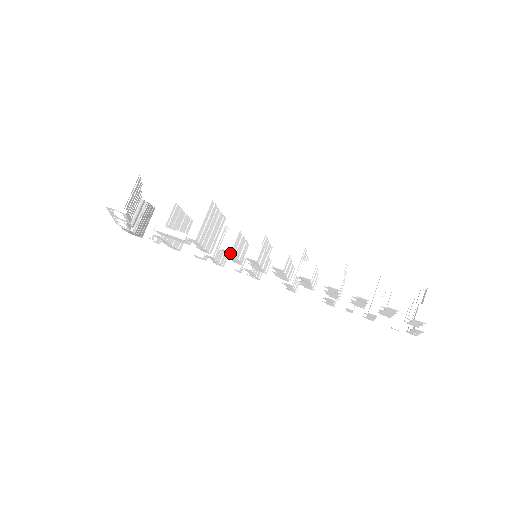
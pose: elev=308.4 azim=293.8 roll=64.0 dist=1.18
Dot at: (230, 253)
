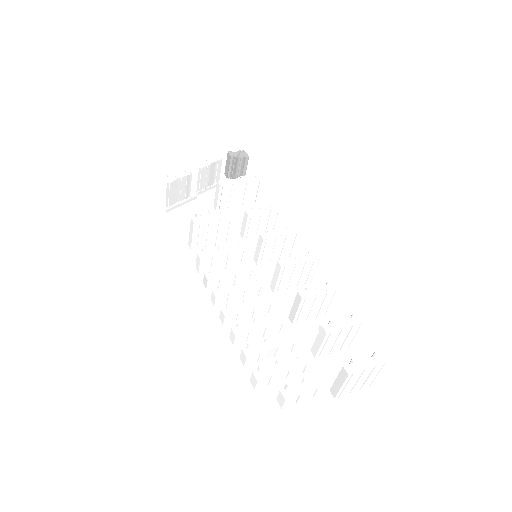
Dot at: (205, 269)
